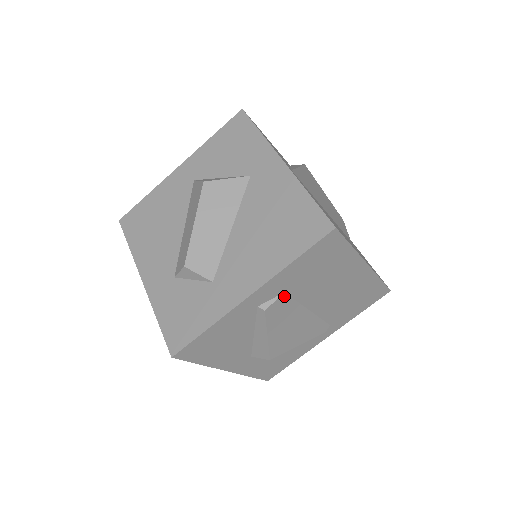
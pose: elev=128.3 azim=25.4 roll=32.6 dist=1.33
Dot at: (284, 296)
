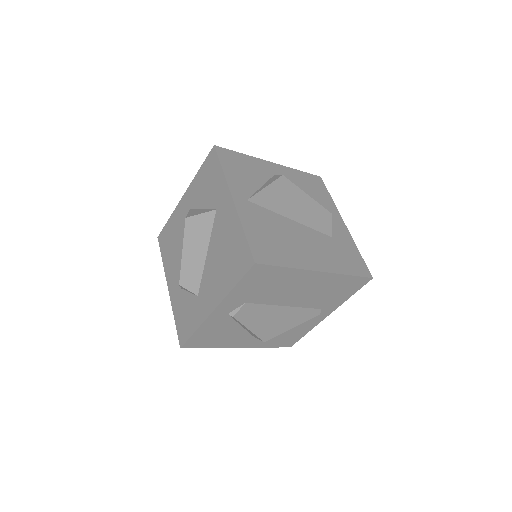
Dot at: (247, 305)
